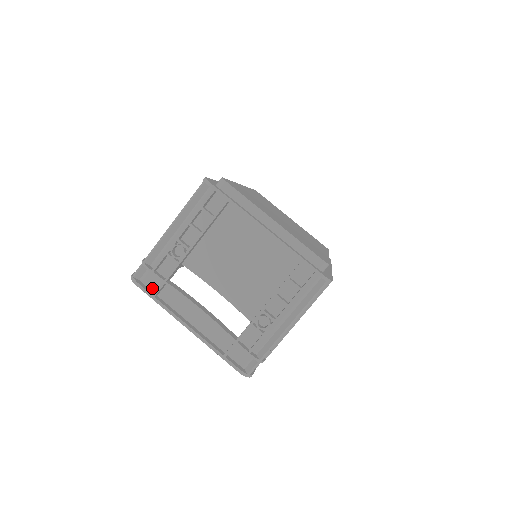
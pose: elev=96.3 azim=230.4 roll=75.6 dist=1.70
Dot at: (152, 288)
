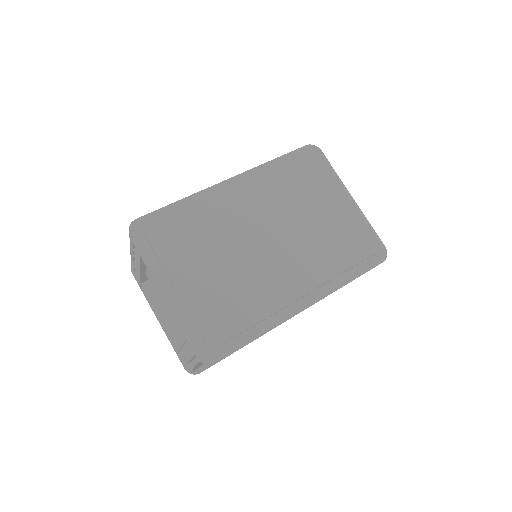
Dot at: occluded
